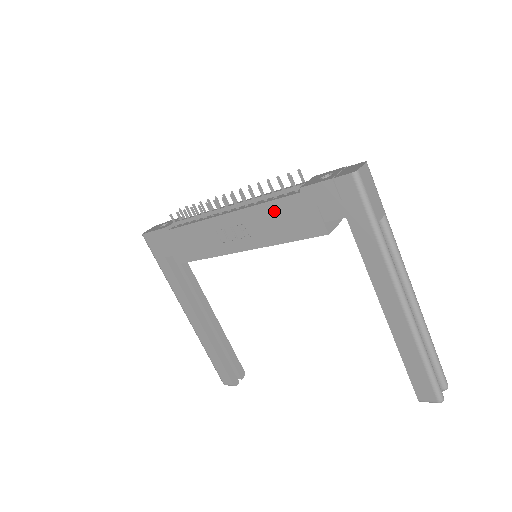
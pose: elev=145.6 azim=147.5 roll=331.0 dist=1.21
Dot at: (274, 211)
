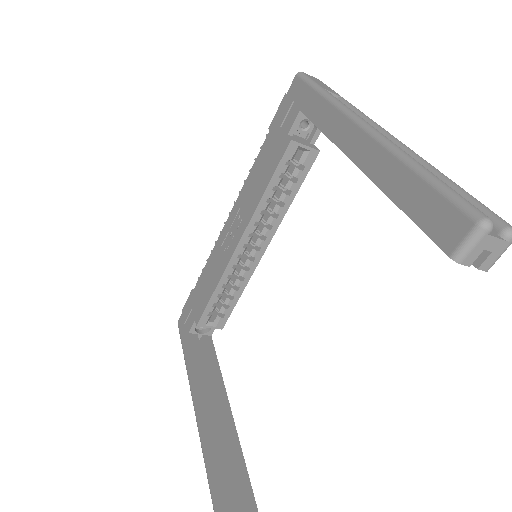
Dot at: (256, 171)
